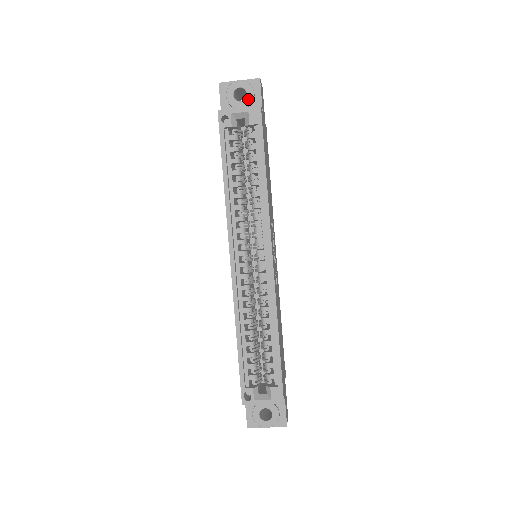
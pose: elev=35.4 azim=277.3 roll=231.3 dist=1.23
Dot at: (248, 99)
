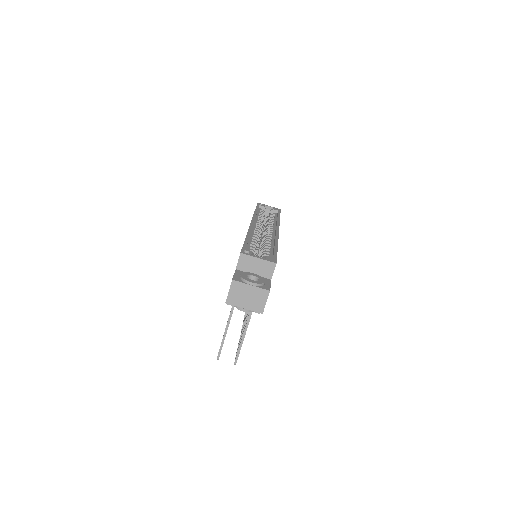
Dot at: occluded
